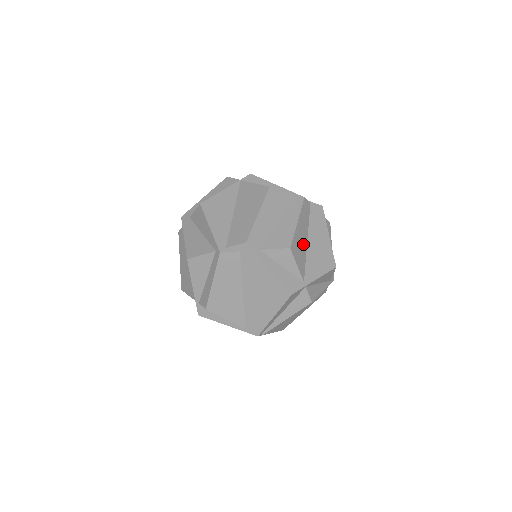
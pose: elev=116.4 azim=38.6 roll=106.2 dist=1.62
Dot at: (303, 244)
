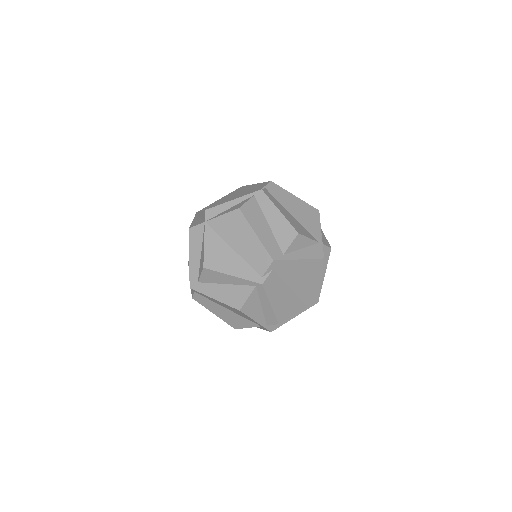
Dot at: (294, 220)
